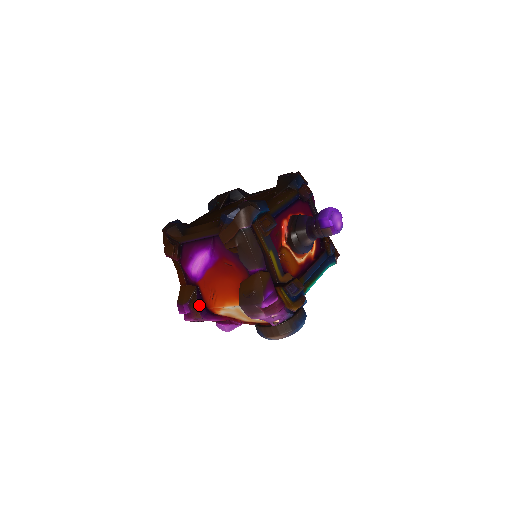
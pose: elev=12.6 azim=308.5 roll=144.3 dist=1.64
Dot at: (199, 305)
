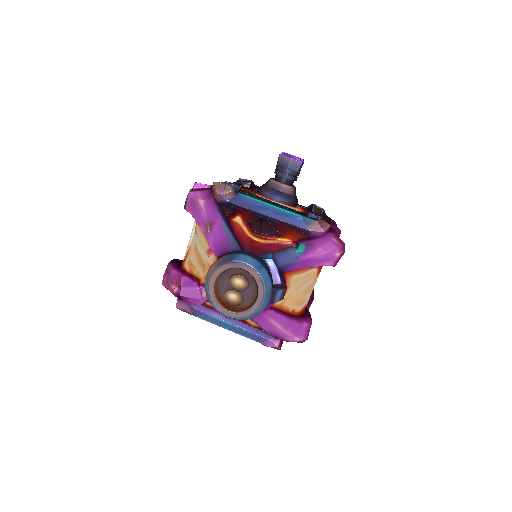
Dot at: (177, 261)
